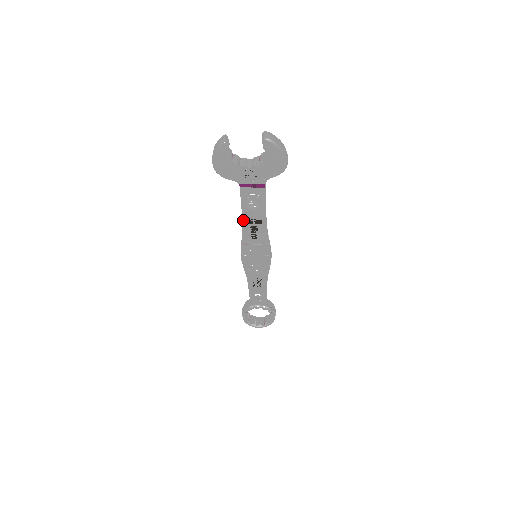
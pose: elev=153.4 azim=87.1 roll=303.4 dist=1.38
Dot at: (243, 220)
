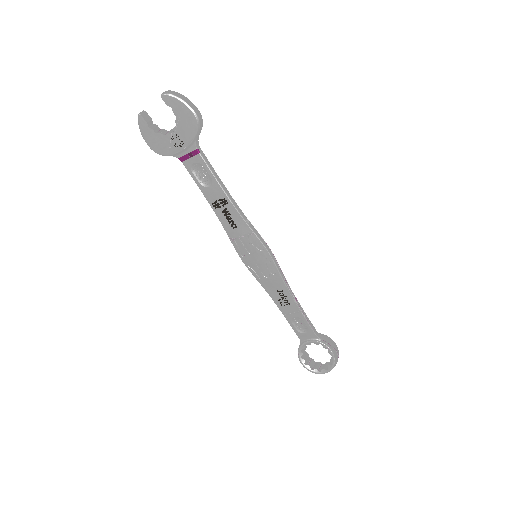
Dot at: (210, 205)
